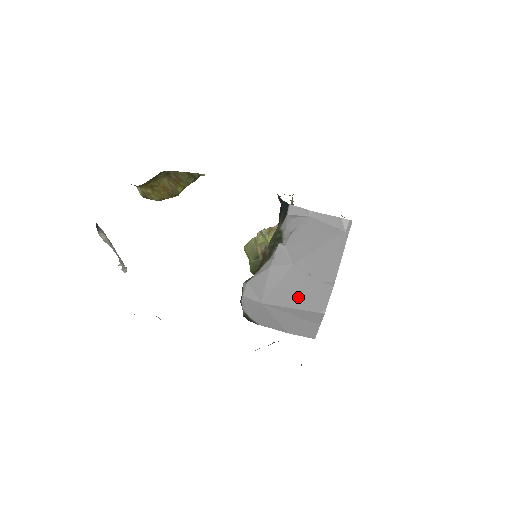
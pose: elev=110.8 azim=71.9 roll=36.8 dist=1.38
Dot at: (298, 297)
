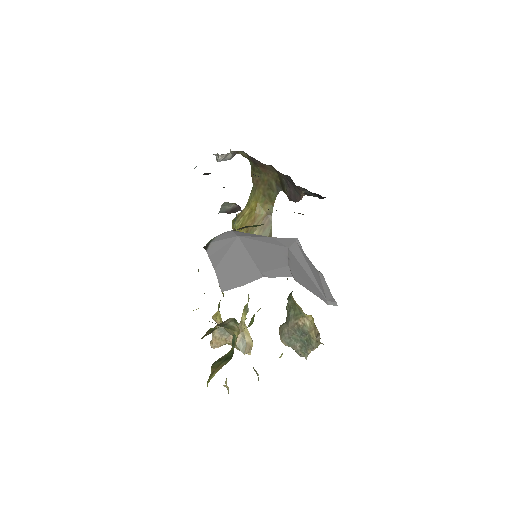
Dot at: (263, 256)
